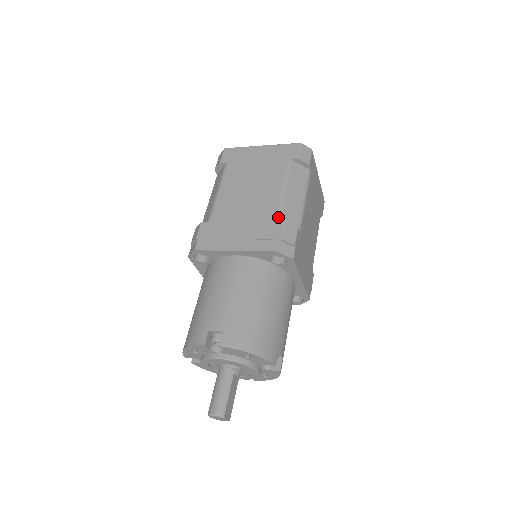
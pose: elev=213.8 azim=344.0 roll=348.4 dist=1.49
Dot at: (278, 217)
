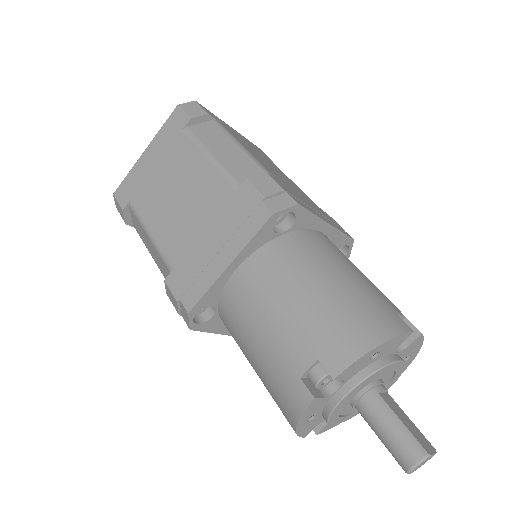
Dot at: (235, 184)
